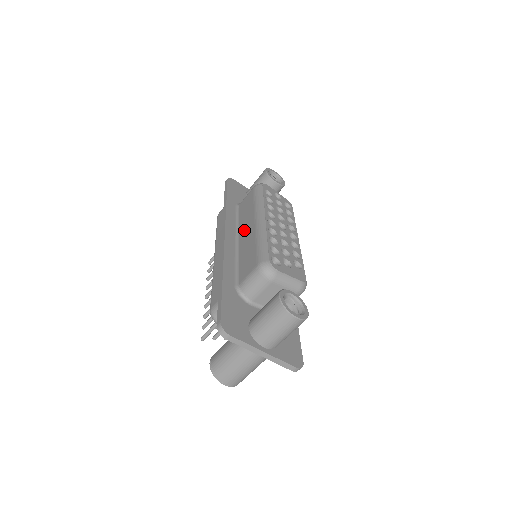
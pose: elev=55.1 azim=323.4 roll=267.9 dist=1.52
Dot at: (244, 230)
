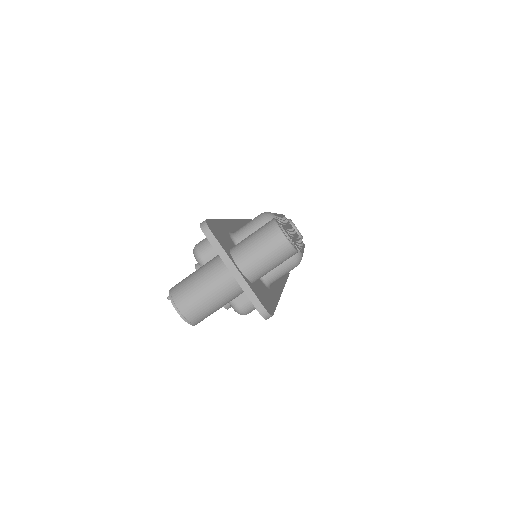
Dot at: occluded
